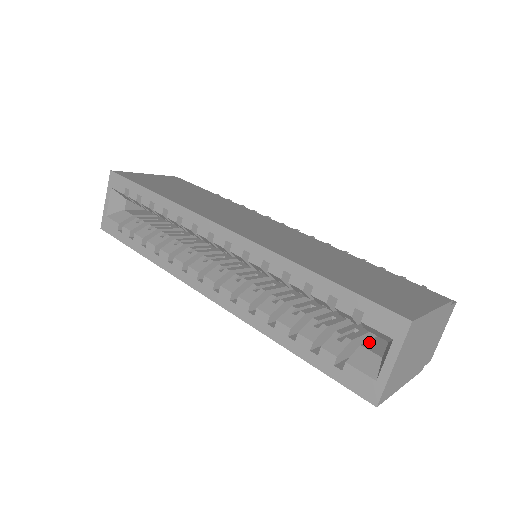
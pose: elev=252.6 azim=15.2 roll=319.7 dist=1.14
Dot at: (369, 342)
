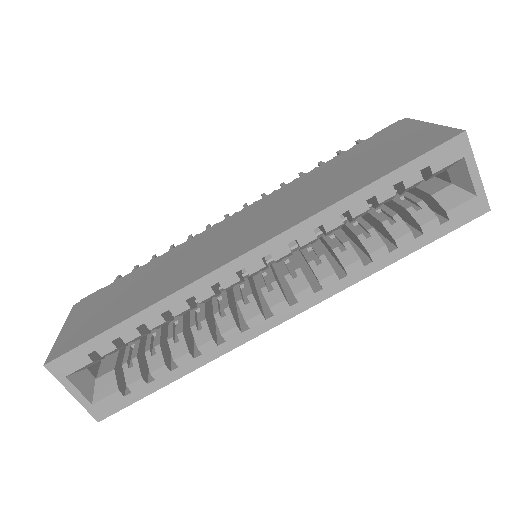
Dot at: (425, 190)
